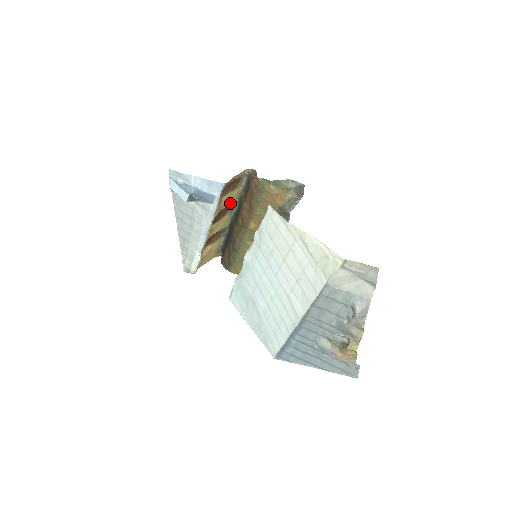
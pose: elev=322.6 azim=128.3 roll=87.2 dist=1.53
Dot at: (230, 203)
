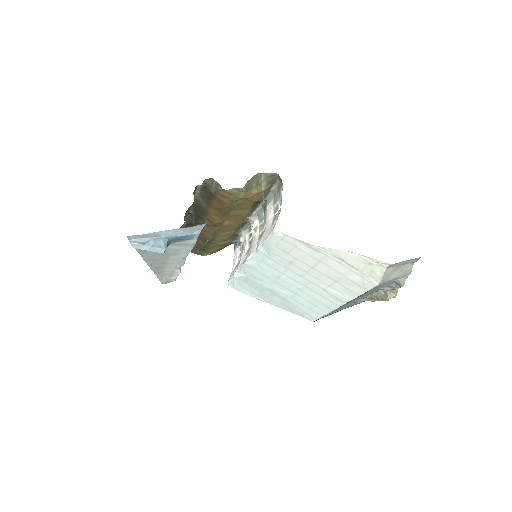
Dot at: occluded
